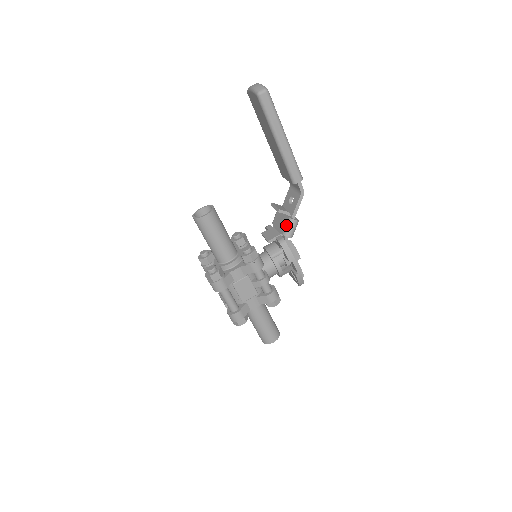
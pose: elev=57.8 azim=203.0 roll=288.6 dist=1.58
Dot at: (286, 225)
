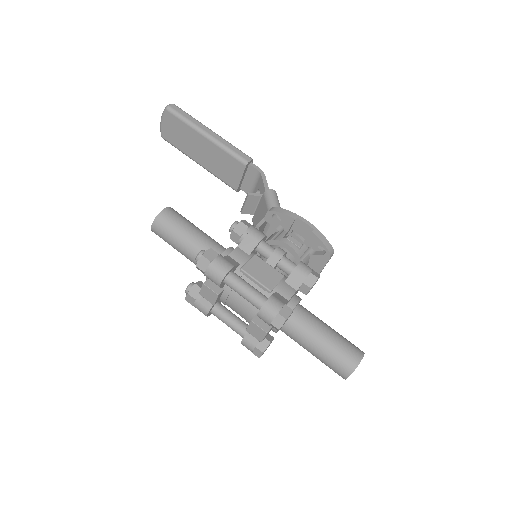
Dot at: (265, 200)
